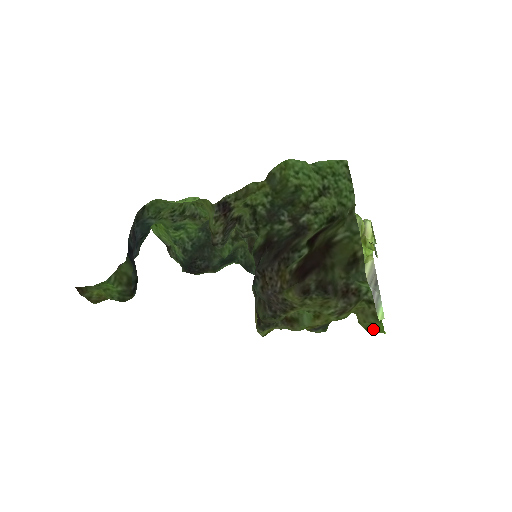
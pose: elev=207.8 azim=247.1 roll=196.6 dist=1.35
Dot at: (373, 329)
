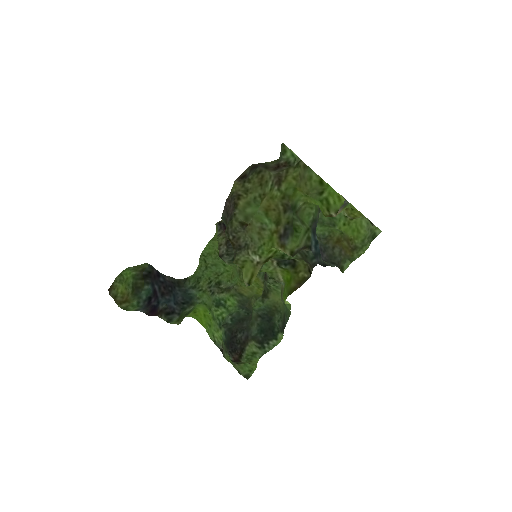
Dot at: (331, 203)
